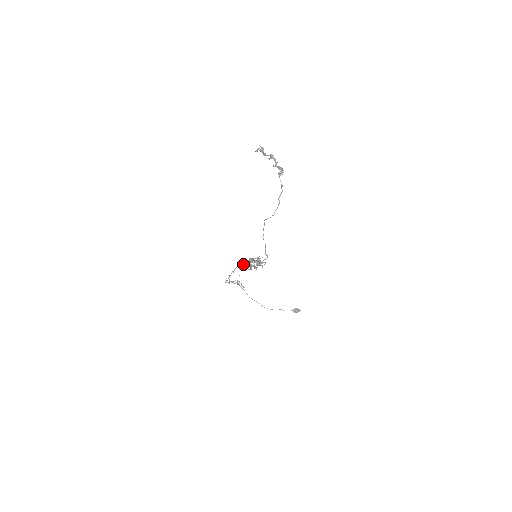
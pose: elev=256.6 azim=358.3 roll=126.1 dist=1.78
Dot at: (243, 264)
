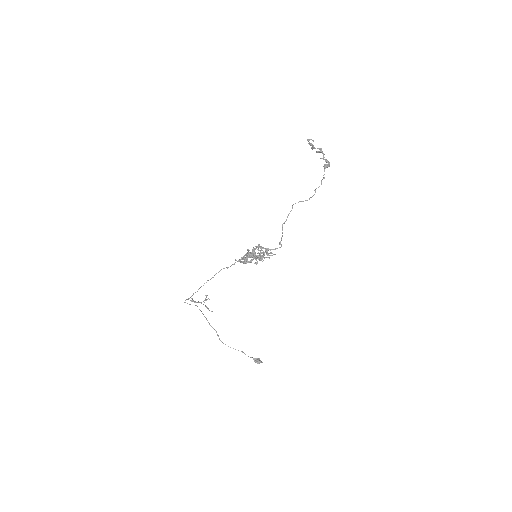
Dot at: (248, 249)
